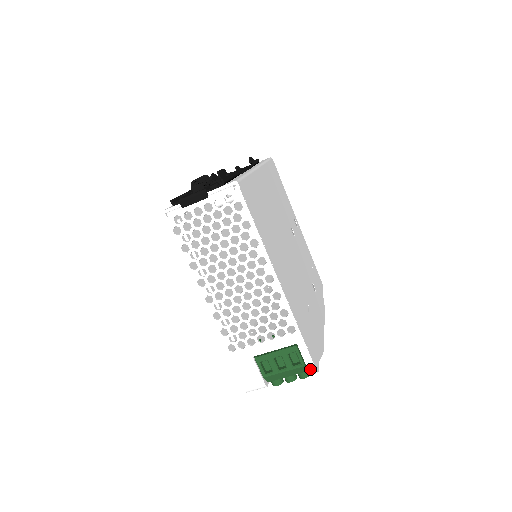
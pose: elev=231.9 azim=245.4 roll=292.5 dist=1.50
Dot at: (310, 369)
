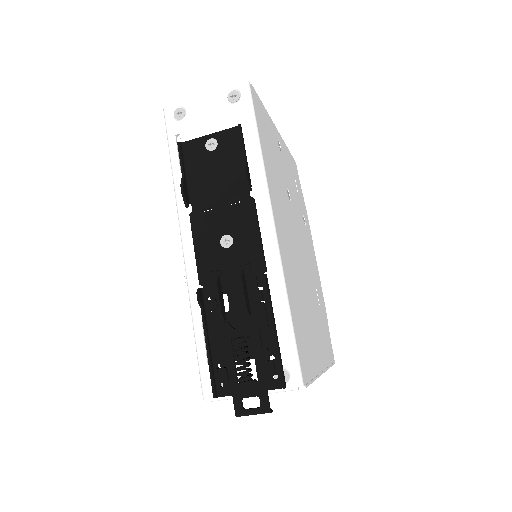
Dot at: occluded
